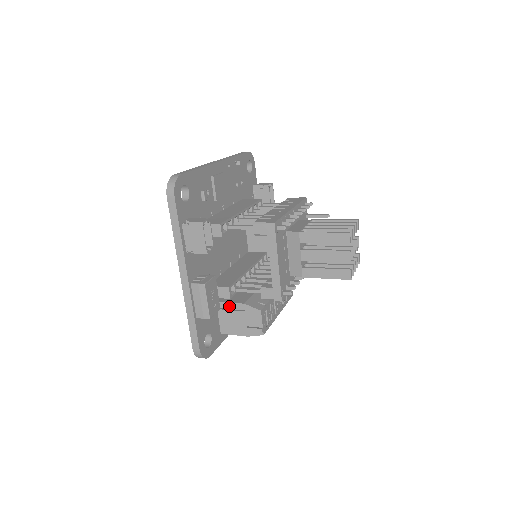
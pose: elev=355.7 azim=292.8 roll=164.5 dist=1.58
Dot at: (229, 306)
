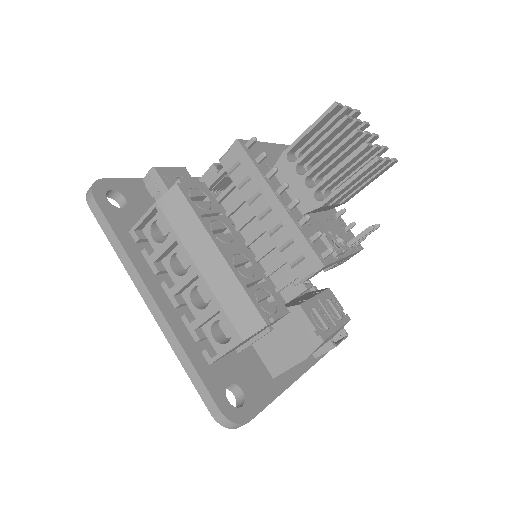
Dot at: occluded
